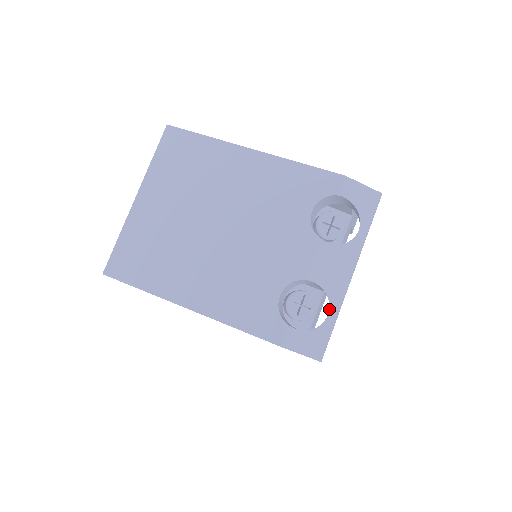
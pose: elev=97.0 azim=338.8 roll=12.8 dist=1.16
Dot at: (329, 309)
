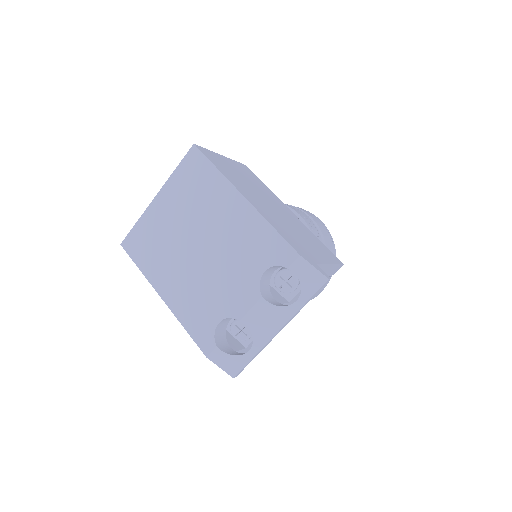
Dot at: (251, 347)
